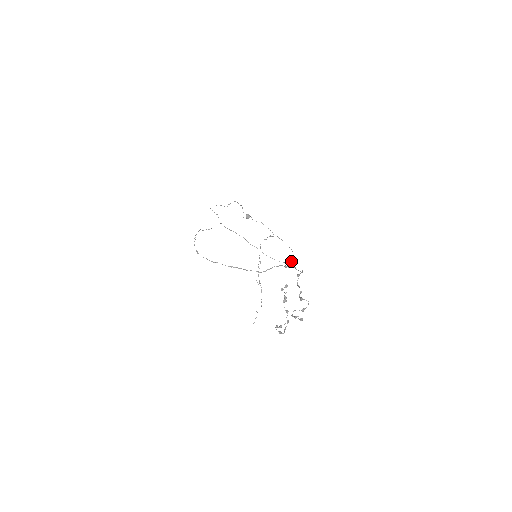
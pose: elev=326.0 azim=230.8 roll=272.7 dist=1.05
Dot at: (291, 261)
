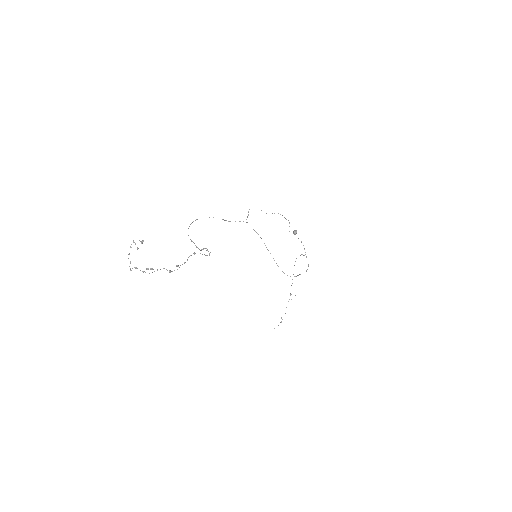
Dot at: occluded
